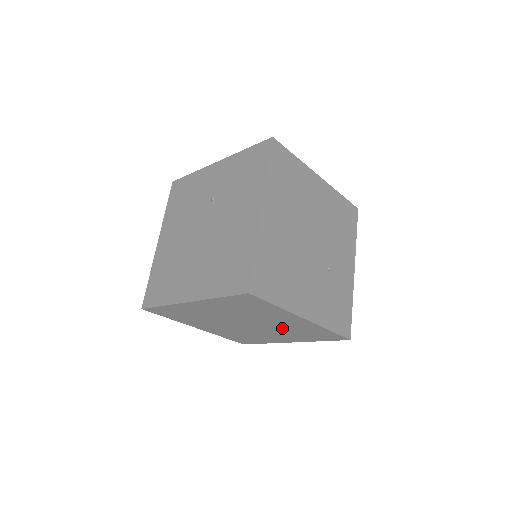
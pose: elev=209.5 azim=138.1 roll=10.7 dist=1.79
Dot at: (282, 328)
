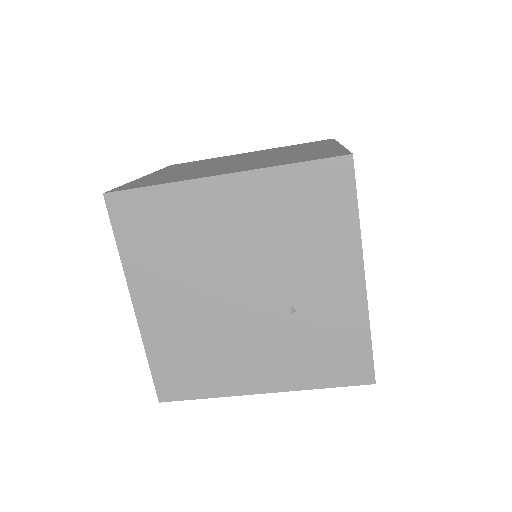
Dot at: occluded
